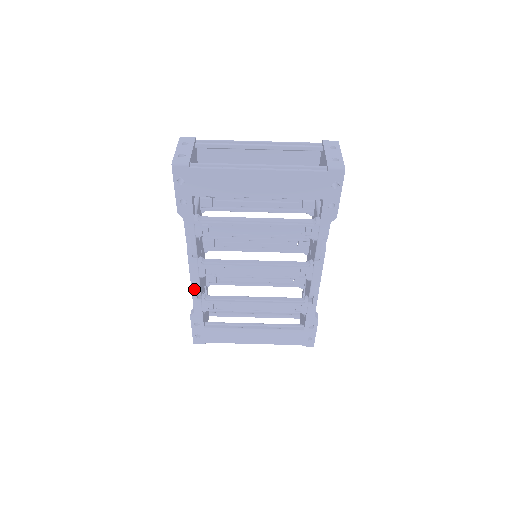
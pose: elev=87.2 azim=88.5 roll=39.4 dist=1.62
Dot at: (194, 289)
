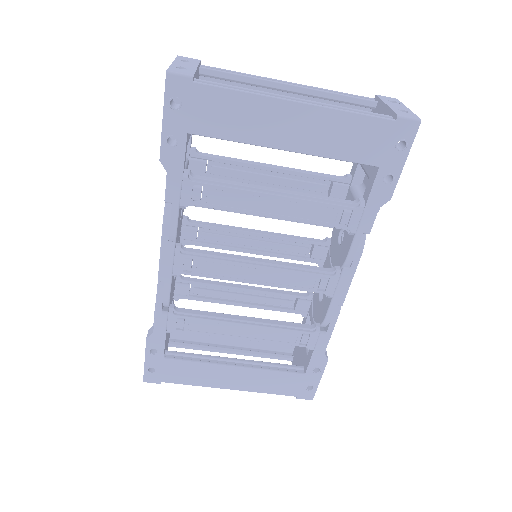
Dot at: (161, 293)
